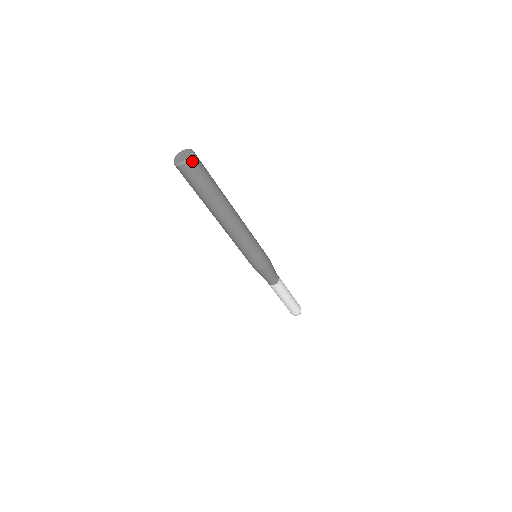
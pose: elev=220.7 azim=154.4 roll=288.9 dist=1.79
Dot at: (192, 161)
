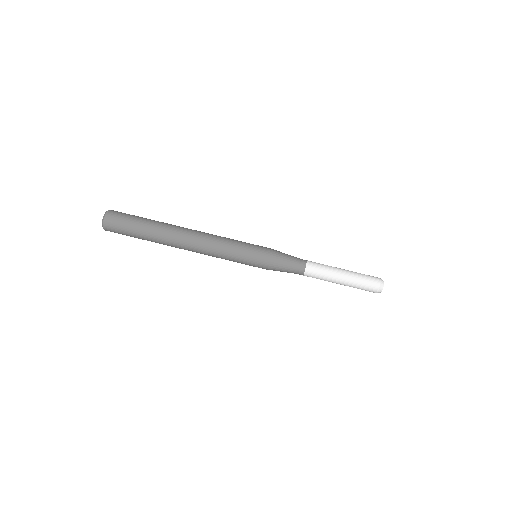
Dot at: (109, 213)
